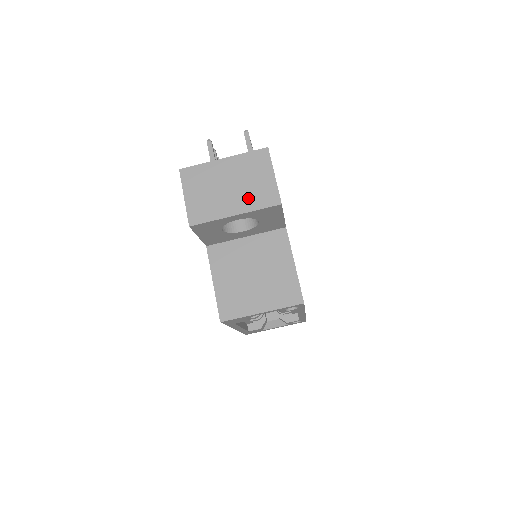
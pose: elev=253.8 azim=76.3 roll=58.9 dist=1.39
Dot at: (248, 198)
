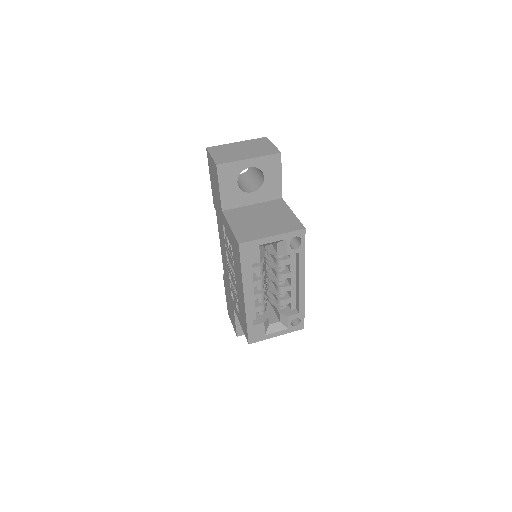
Dot at: (257, 152)
